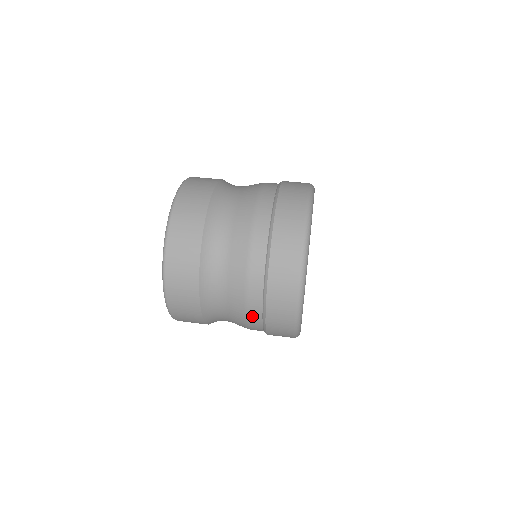
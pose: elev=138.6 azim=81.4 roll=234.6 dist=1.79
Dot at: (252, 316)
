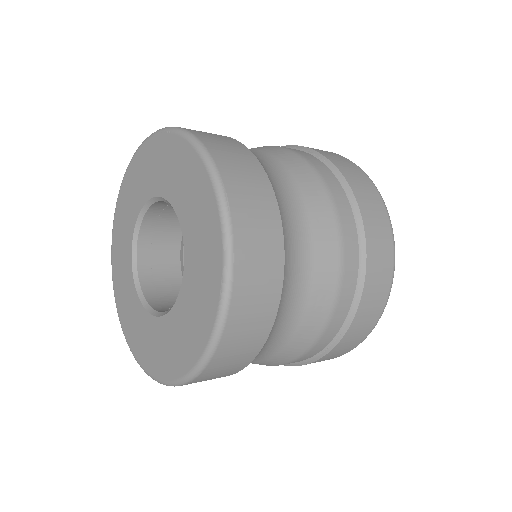
Dot at: (331, 327)
